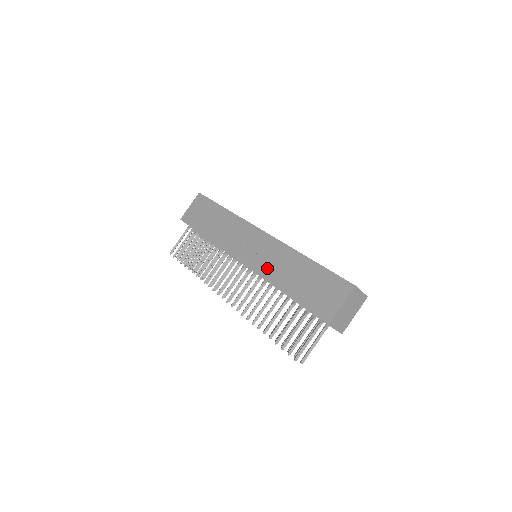
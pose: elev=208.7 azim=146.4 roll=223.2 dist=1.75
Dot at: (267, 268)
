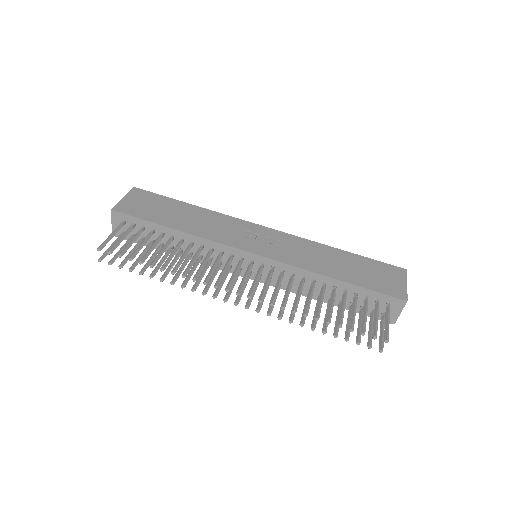
Dot at: (298, 258)
